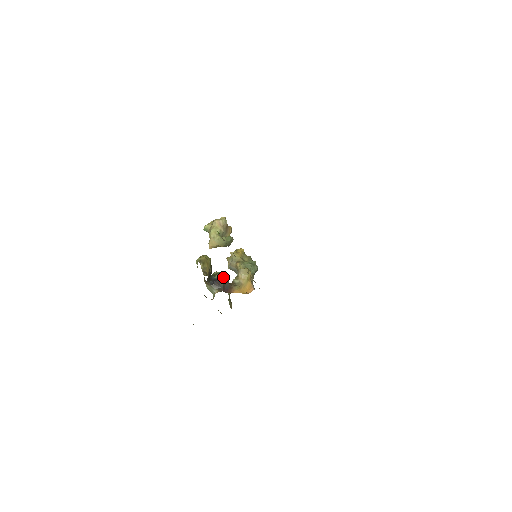
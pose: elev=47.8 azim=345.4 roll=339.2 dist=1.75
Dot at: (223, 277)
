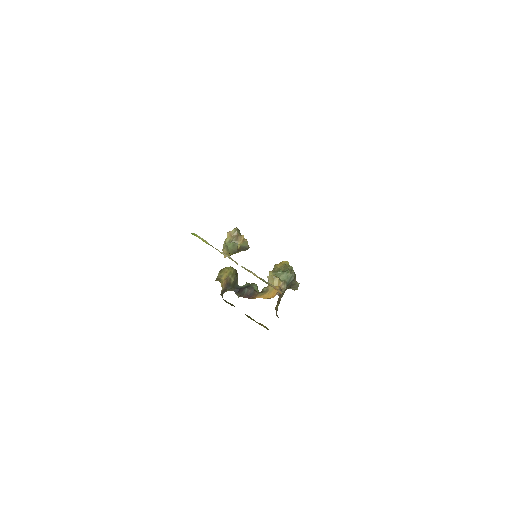
Dot at: (249, 285)
